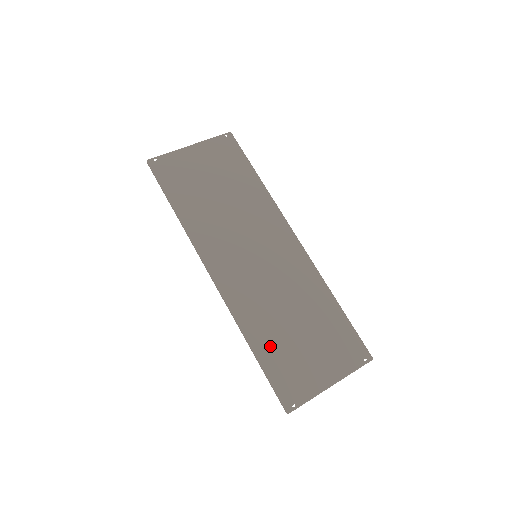
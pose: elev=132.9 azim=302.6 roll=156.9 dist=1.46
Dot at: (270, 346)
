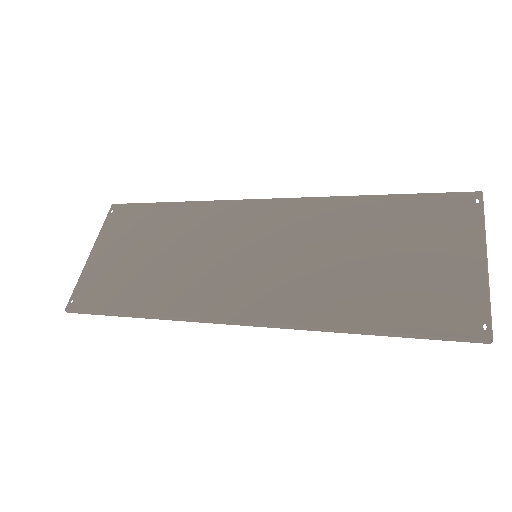
Dot at: (378, 307)
